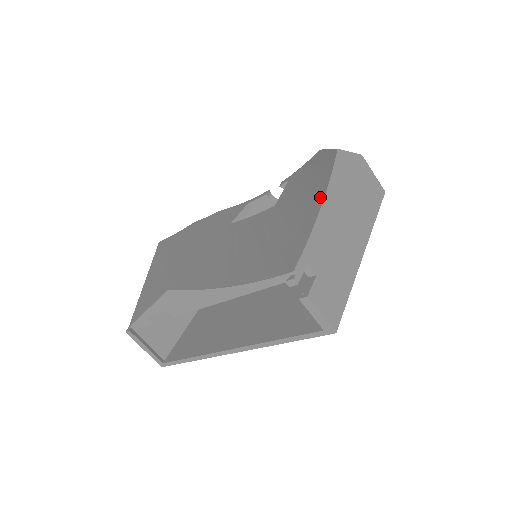
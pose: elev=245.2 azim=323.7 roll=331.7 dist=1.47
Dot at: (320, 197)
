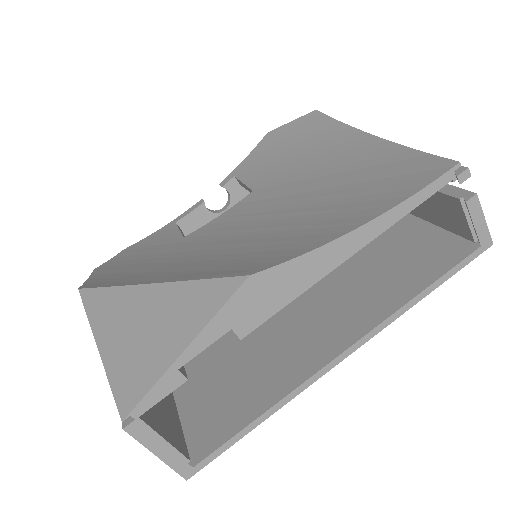
Dot at: (356, 136)
